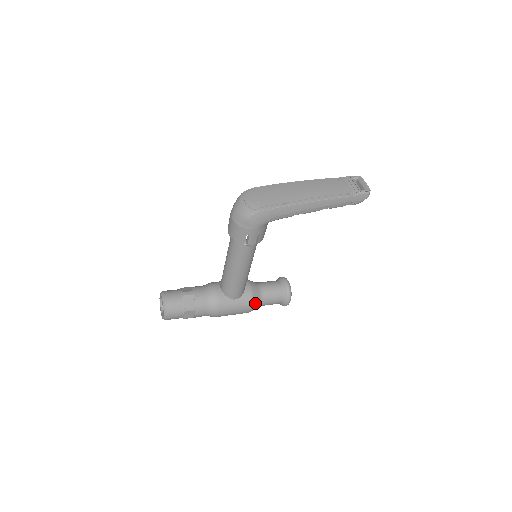
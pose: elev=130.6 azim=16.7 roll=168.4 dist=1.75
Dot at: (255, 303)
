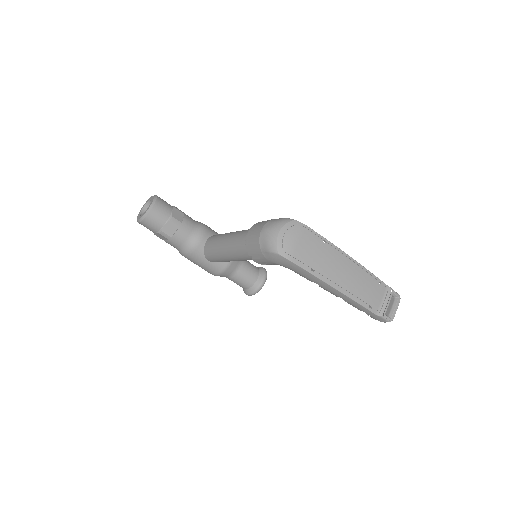
Dot at: (222, 275)
